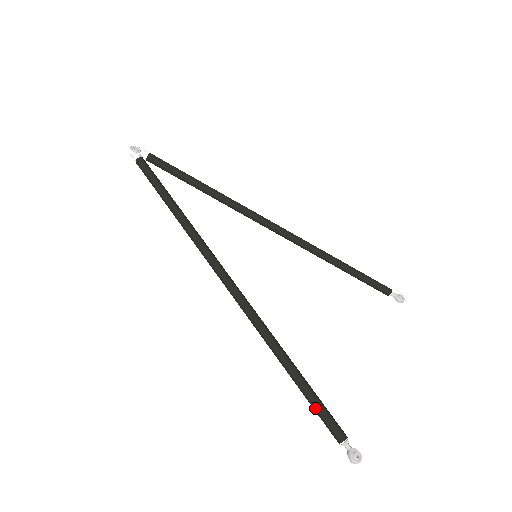
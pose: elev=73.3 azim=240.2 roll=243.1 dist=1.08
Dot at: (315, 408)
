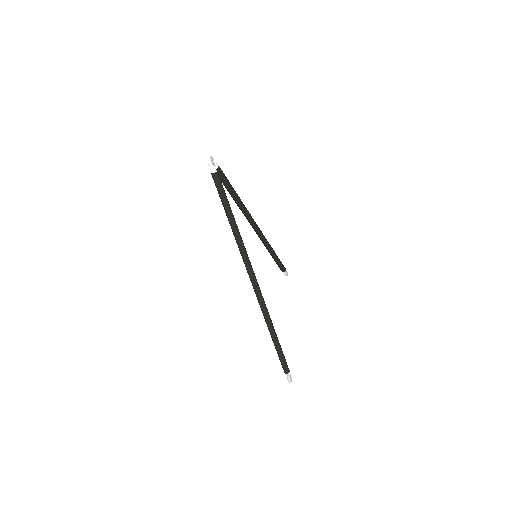
Dot at: (281, 357)
